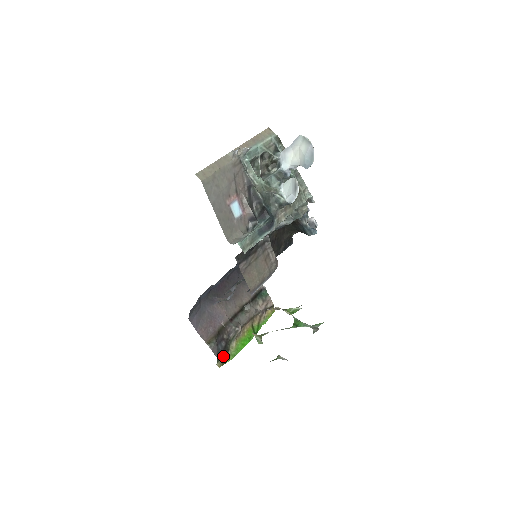
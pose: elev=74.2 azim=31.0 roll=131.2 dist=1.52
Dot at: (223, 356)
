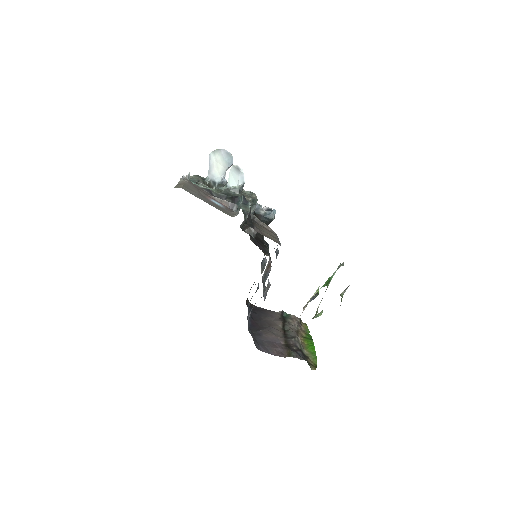
Dot at: (309, 363)
